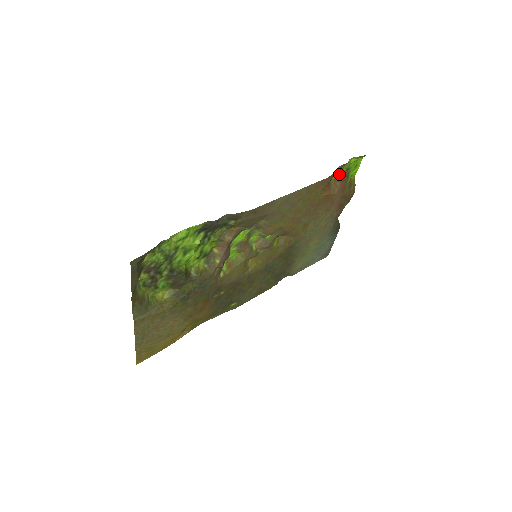
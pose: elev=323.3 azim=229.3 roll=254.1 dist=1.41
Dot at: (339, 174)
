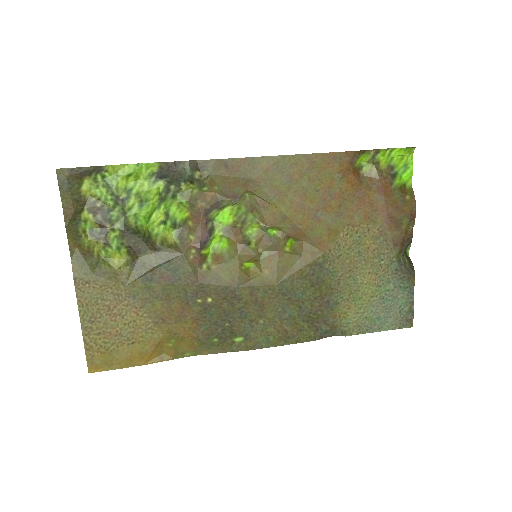
Dot at: (373, 166)
